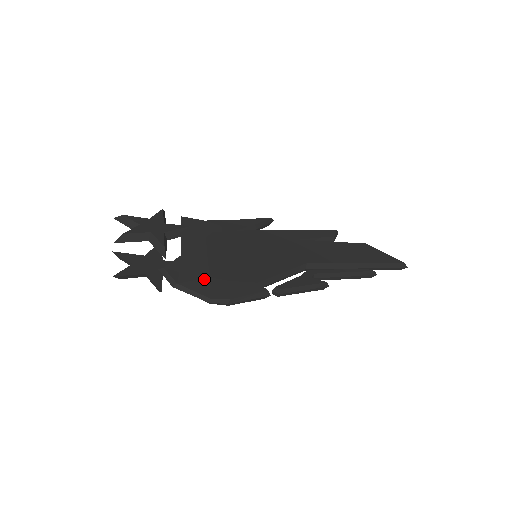
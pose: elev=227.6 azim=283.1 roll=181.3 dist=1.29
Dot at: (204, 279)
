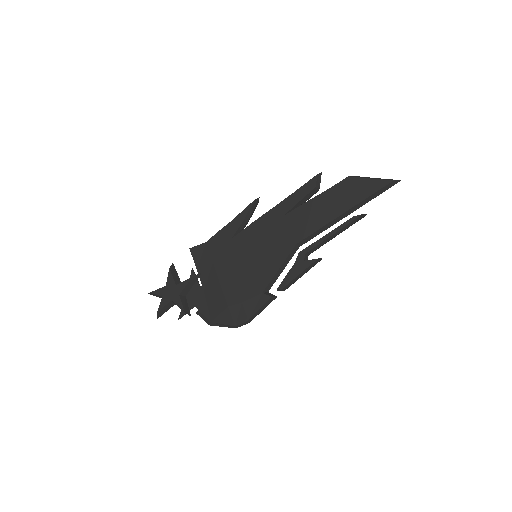
Dot at: (225, 310)
